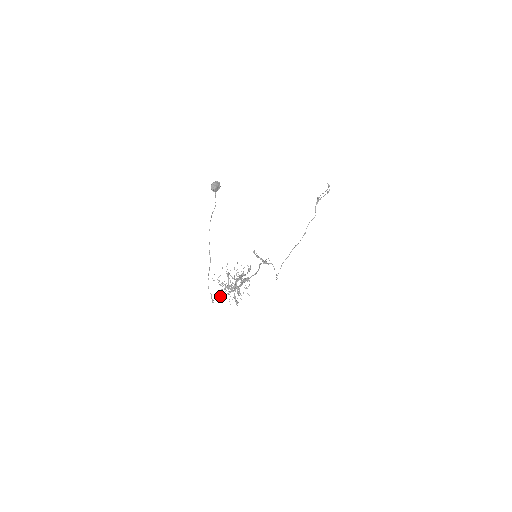
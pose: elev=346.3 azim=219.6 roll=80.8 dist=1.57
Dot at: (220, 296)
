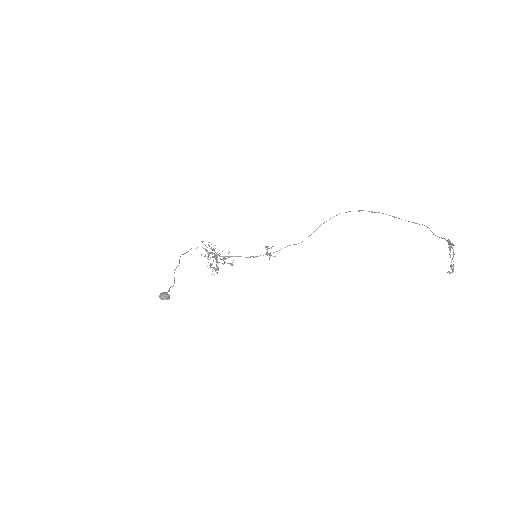
Dot at: (209, 242)
